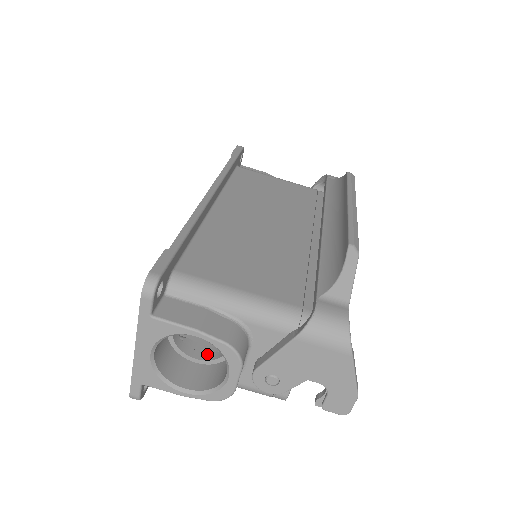
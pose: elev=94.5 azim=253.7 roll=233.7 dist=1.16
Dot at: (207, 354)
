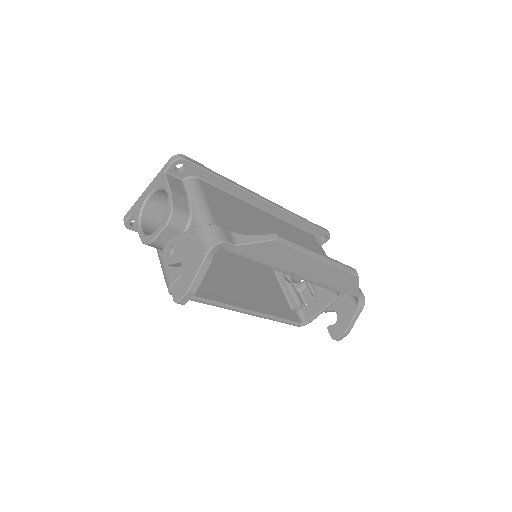
Dot at: occluded
